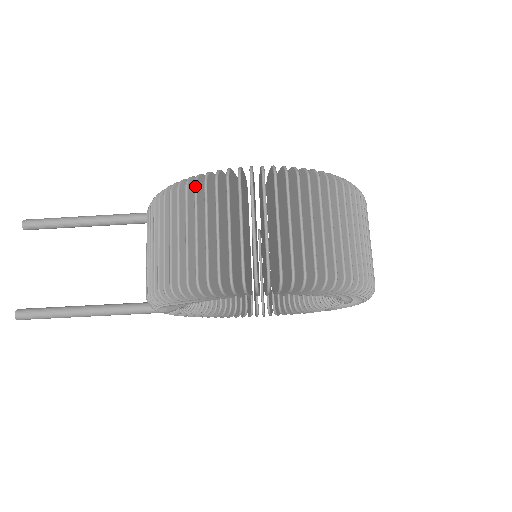
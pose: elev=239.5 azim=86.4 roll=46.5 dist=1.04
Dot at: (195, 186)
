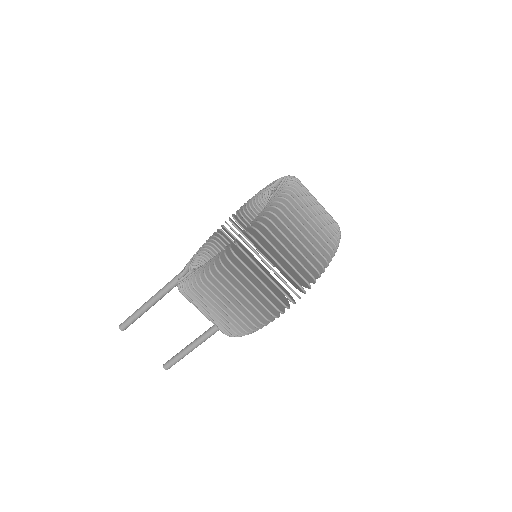
Dot at: occluded
